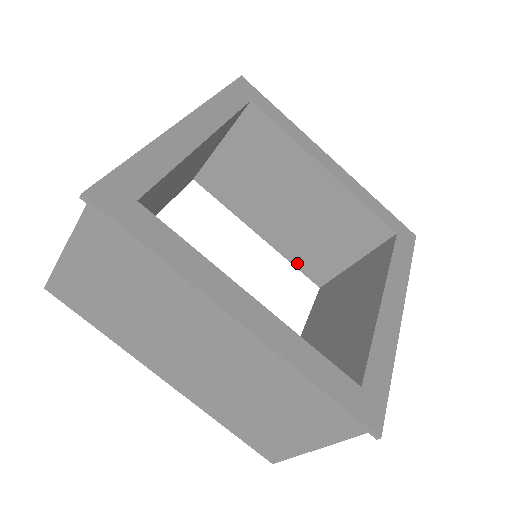
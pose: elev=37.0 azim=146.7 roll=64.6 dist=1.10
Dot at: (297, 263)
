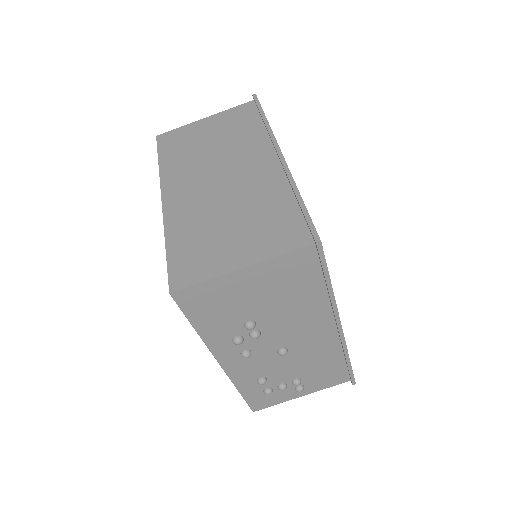
Dot at: occluded
